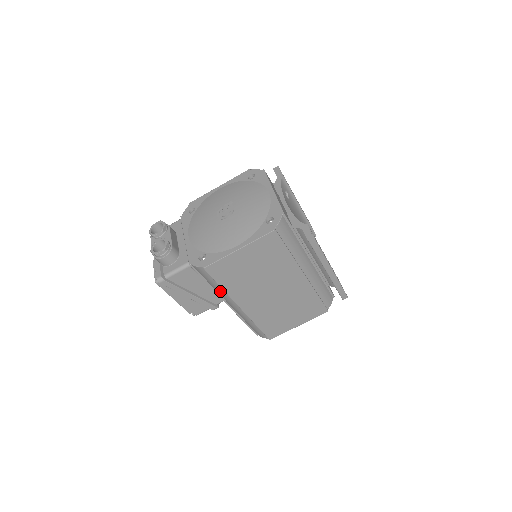
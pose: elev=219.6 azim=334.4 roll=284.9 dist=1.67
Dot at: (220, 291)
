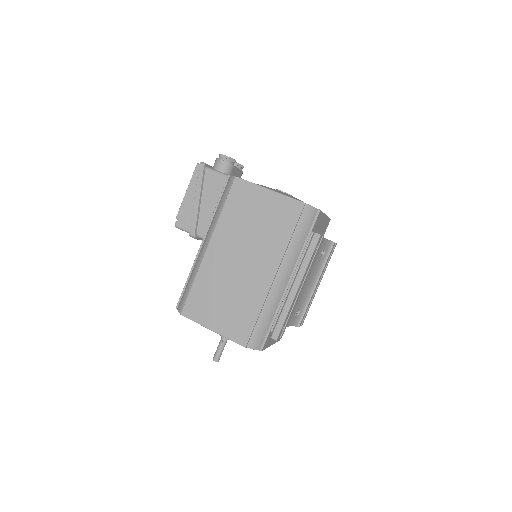
Dot at: (216, 216)
